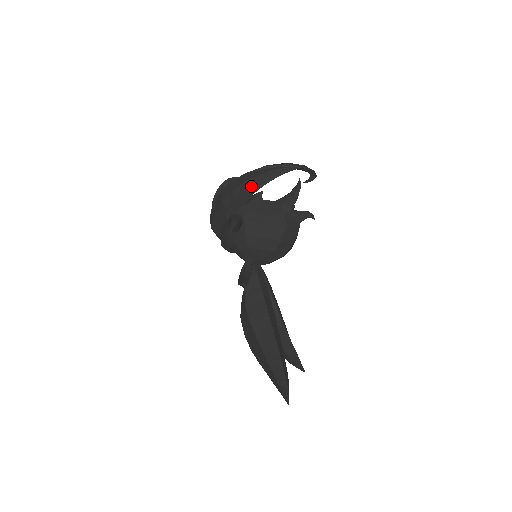
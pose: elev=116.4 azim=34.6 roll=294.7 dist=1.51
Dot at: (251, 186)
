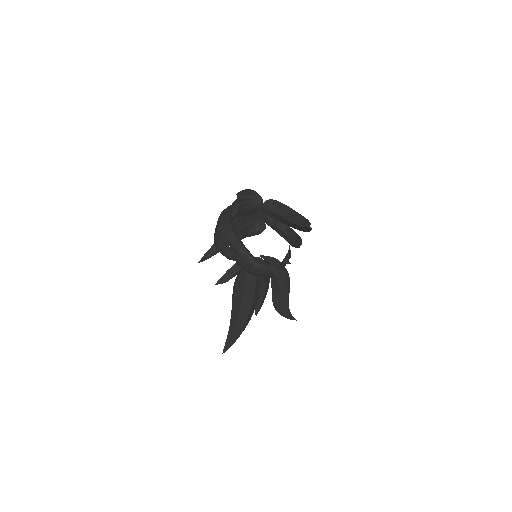
Dot at: (215, 244)
